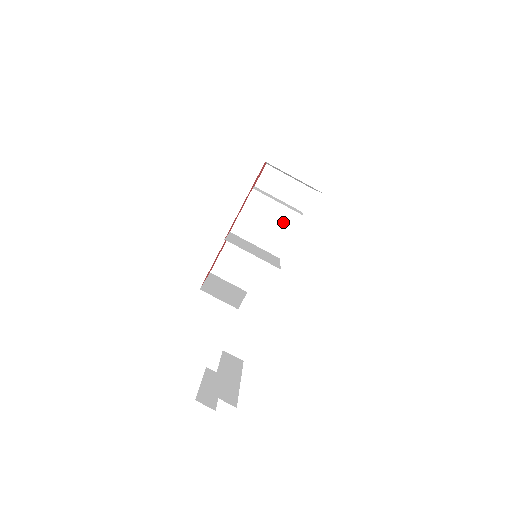
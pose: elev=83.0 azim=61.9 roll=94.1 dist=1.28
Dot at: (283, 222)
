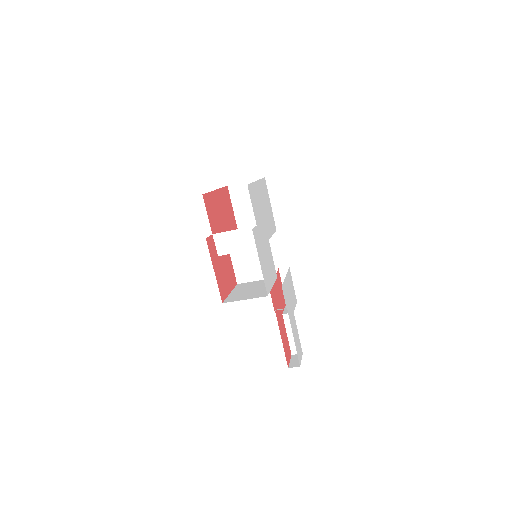
Dot at: occluded
